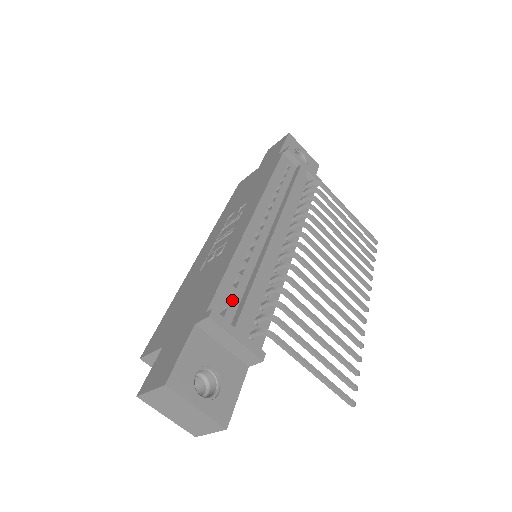
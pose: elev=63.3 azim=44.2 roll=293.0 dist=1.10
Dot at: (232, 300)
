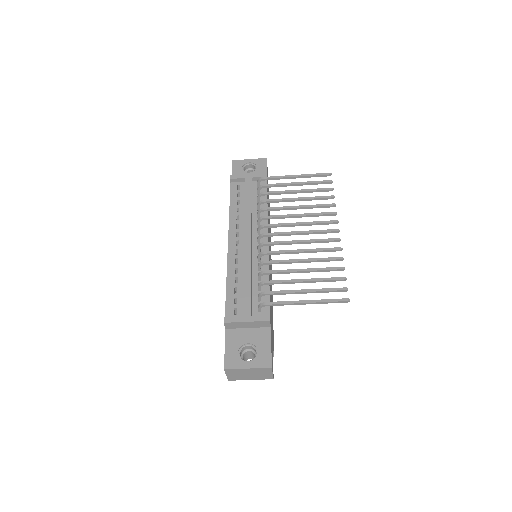
Dot at: (238, 302)
